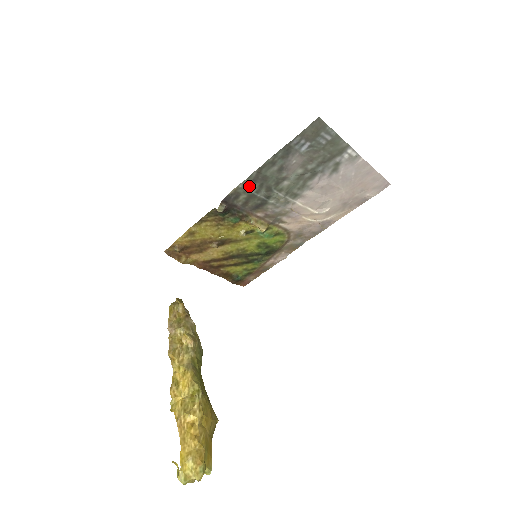
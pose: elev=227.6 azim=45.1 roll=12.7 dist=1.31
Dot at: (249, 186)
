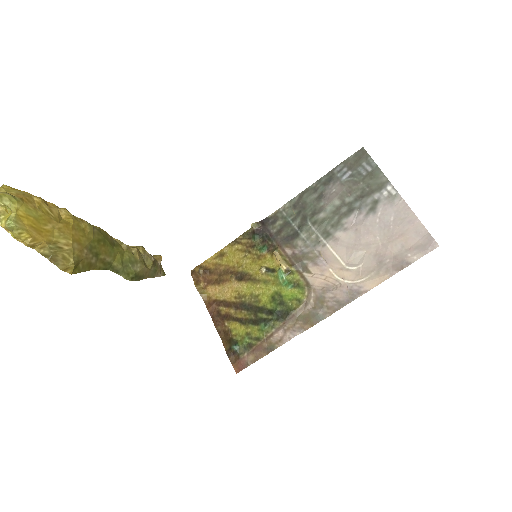
Dot at: (288, 212)
